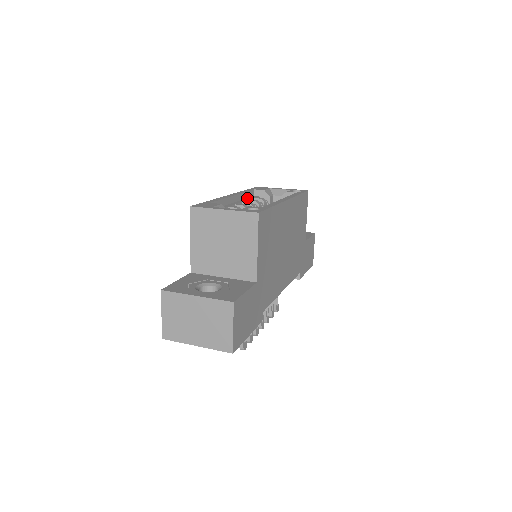
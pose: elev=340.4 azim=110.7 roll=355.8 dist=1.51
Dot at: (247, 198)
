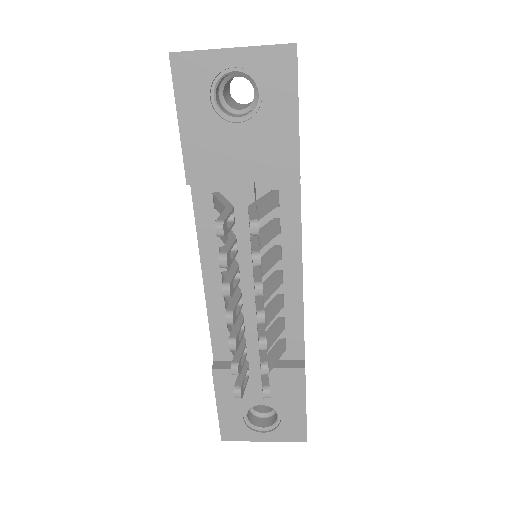
Dot at: occluded
